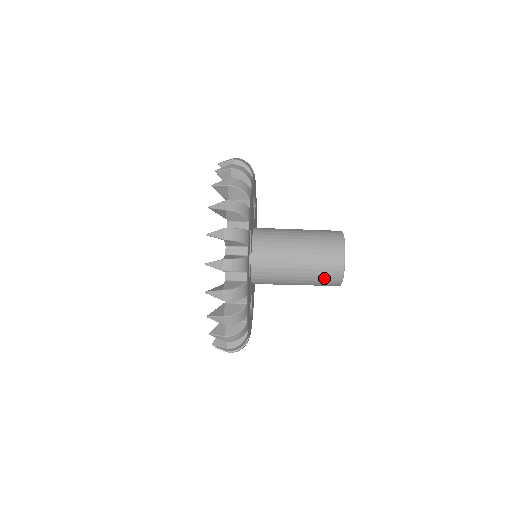
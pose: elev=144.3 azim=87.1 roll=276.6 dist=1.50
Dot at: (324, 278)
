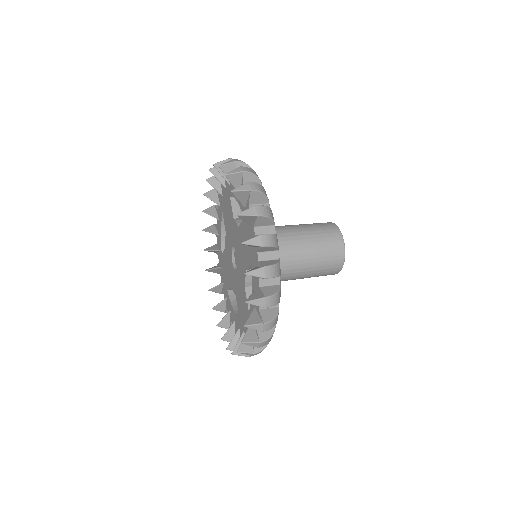
Dot at: (328, 243)
